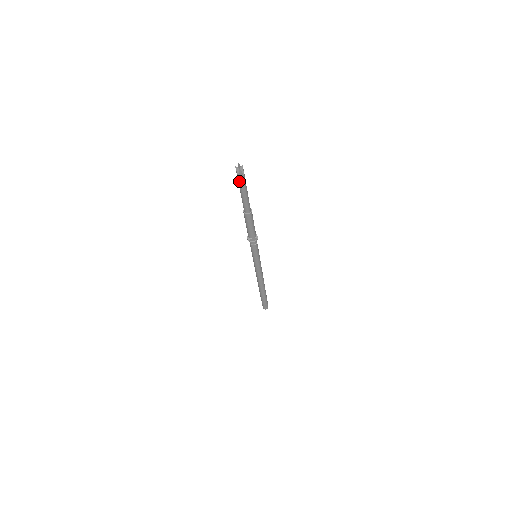
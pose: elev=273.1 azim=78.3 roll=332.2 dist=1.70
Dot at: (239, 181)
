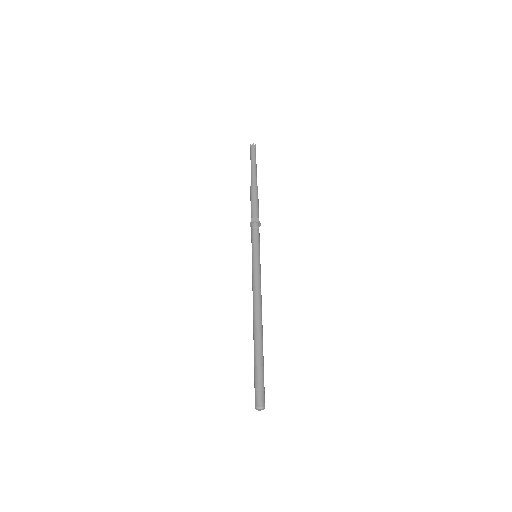
Dot at: (251, 154)
